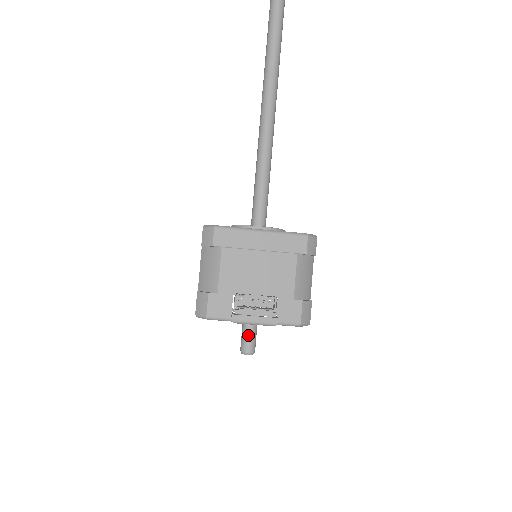
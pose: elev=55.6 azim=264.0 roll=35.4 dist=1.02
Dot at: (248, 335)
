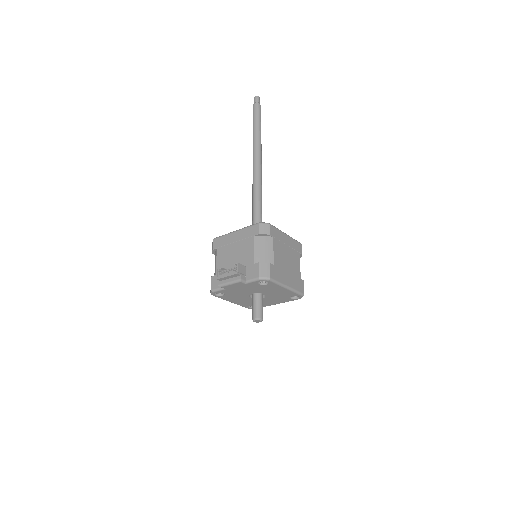
Dot at: (254, 307)
